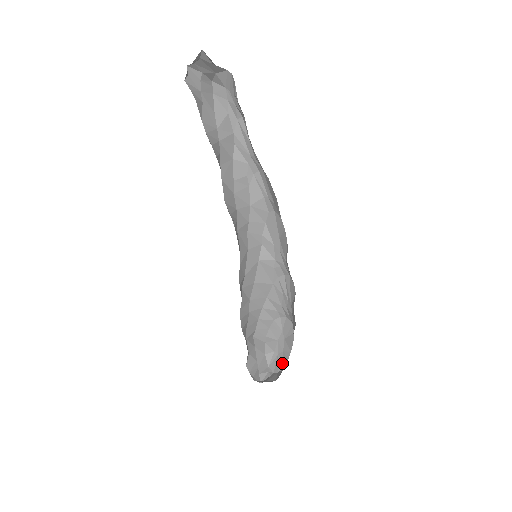
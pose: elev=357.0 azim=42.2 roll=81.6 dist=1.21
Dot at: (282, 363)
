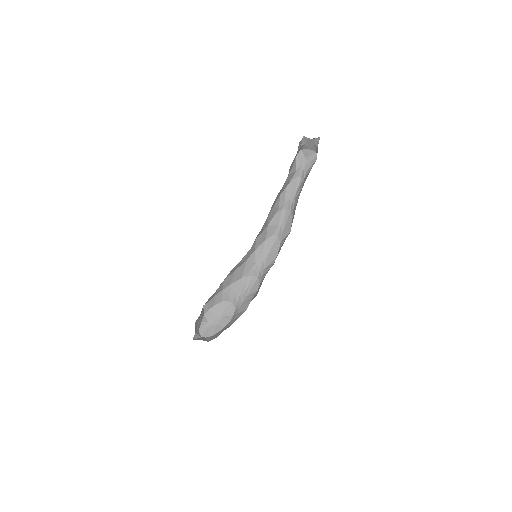
Dot at: (212, 332)
